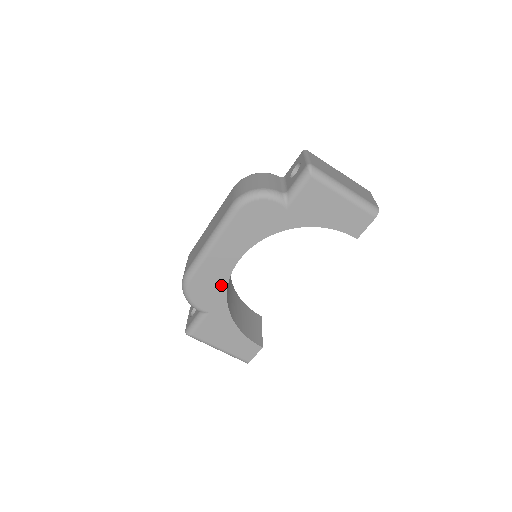
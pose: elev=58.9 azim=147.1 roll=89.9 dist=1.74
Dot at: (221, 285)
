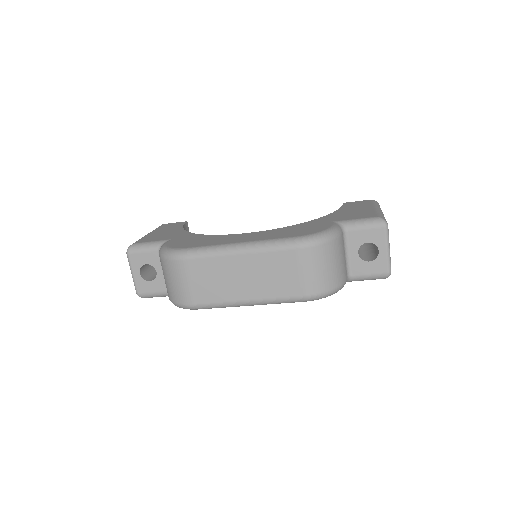
Dot at: occluded
